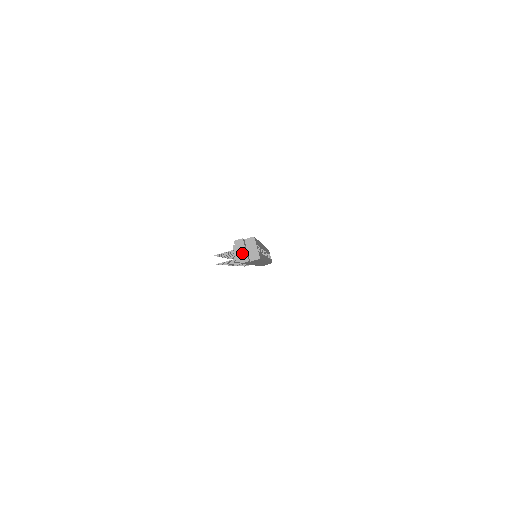
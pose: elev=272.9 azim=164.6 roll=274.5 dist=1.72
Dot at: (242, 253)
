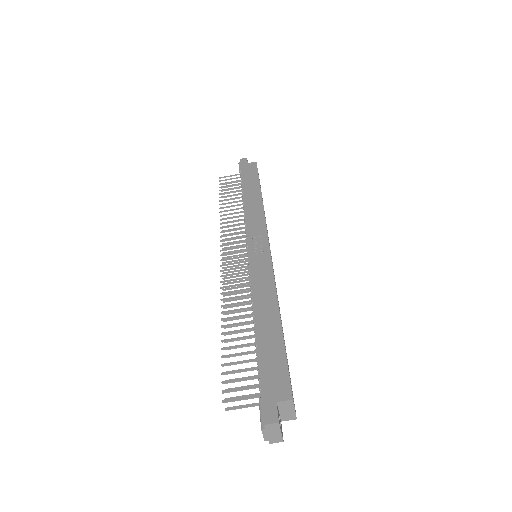
Dot at: (275, 435)
